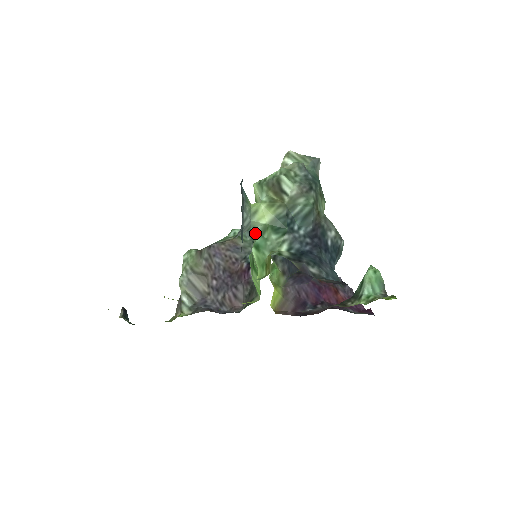
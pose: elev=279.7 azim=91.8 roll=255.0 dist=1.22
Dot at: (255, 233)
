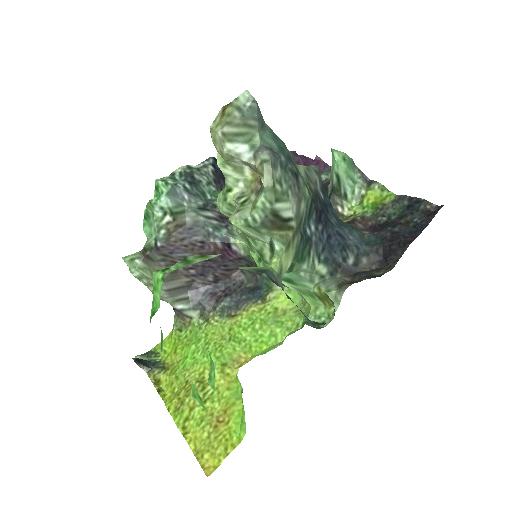
Dot at: occluded
